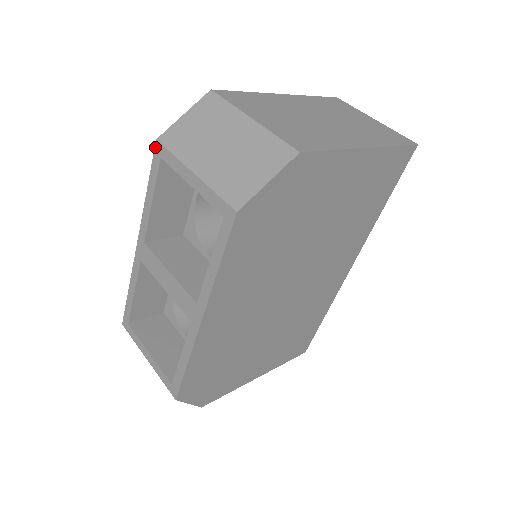
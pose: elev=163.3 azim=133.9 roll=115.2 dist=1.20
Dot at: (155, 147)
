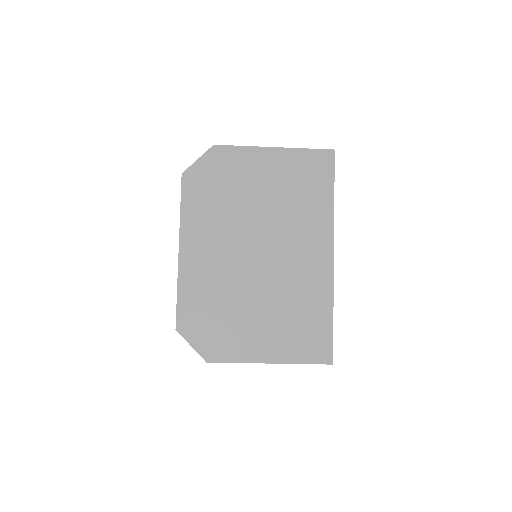
Dot at: occluded
